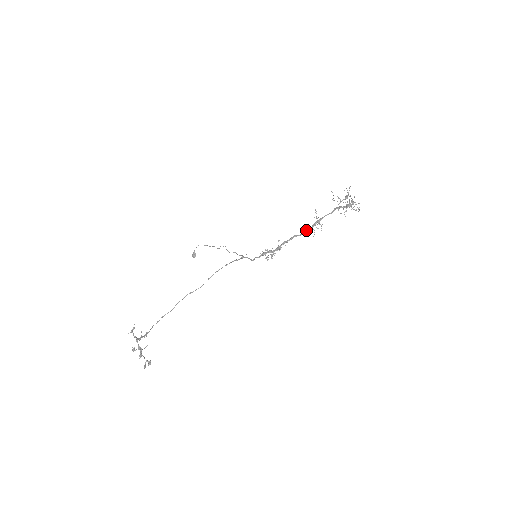
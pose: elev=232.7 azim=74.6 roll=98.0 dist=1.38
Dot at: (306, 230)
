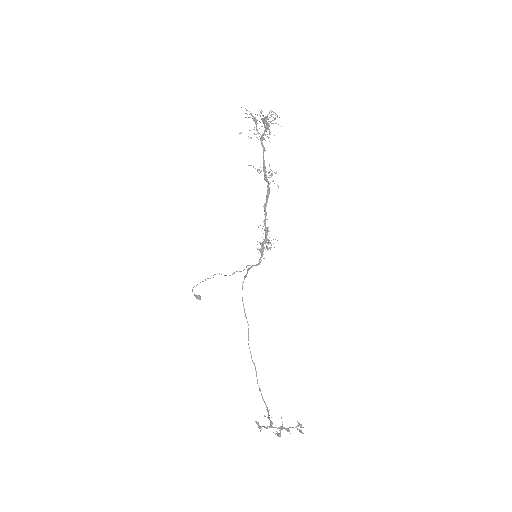
Dot at: occluded
